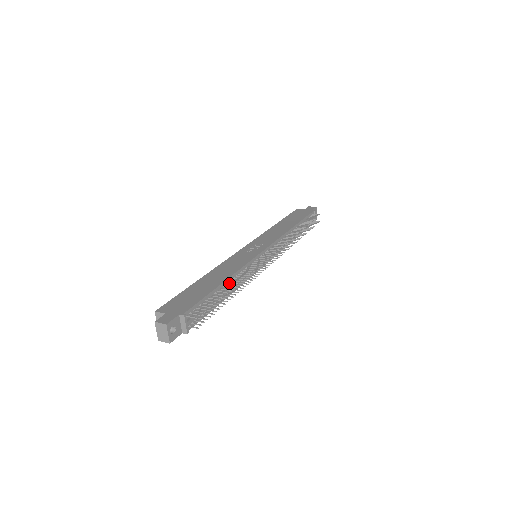
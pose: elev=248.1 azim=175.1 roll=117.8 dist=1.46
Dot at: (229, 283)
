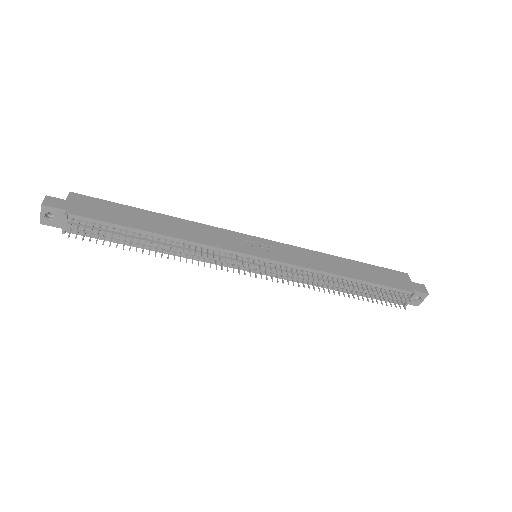
Dot at: (166, 241)
